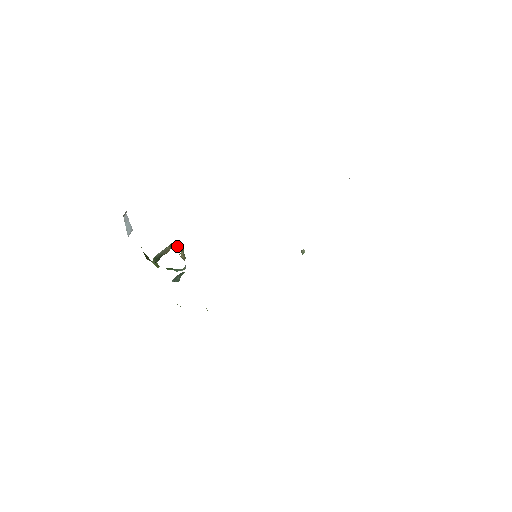
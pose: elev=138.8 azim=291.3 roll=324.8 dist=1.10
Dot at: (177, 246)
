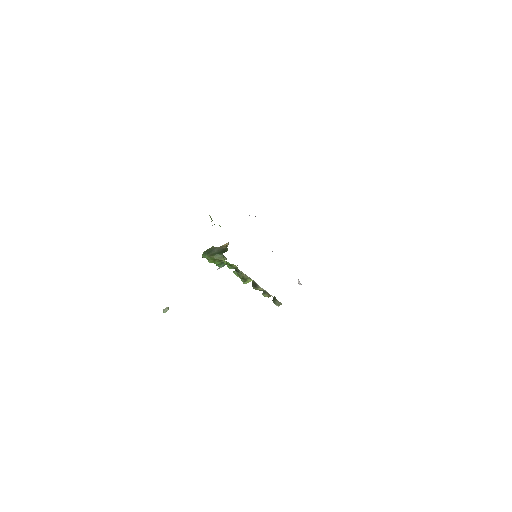
Dot at: occluded
